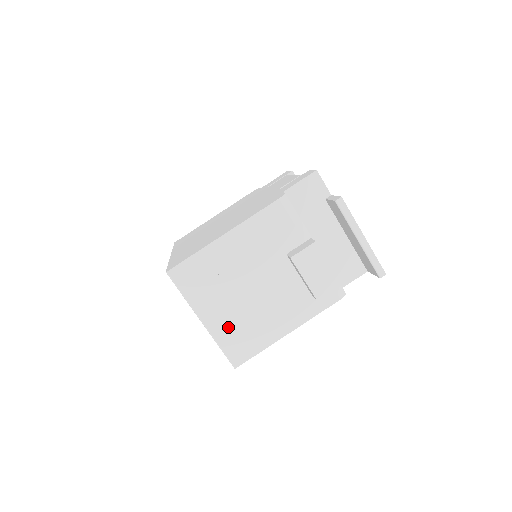
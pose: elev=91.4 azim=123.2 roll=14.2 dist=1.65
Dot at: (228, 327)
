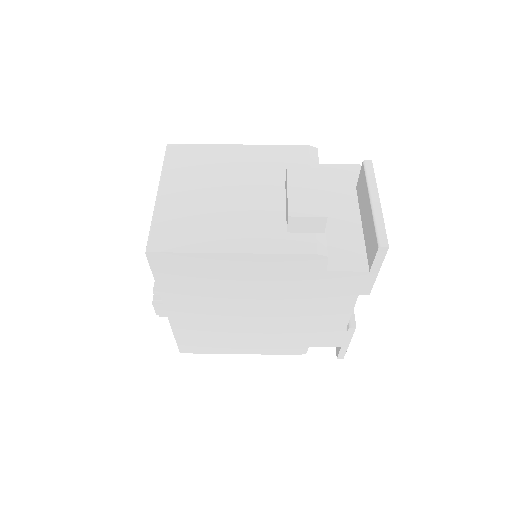
Dot at: (177, 211)
